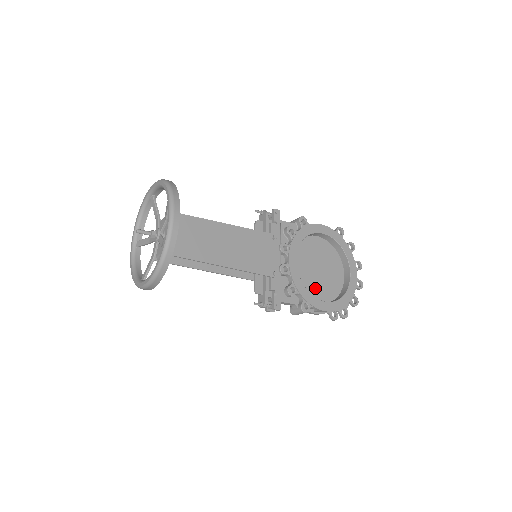
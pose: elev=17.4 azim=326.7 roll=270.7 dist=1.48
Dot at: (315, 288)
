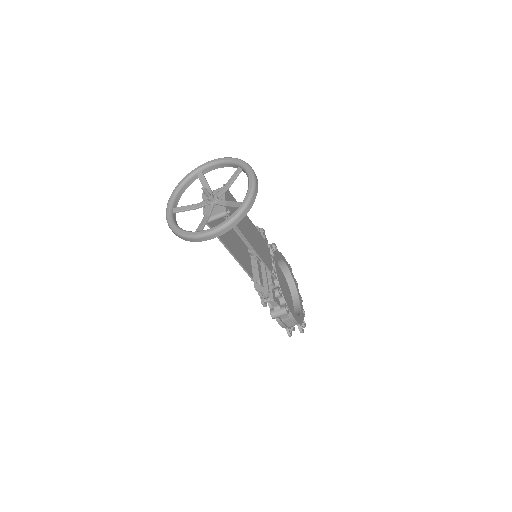
Dot at: occluded
